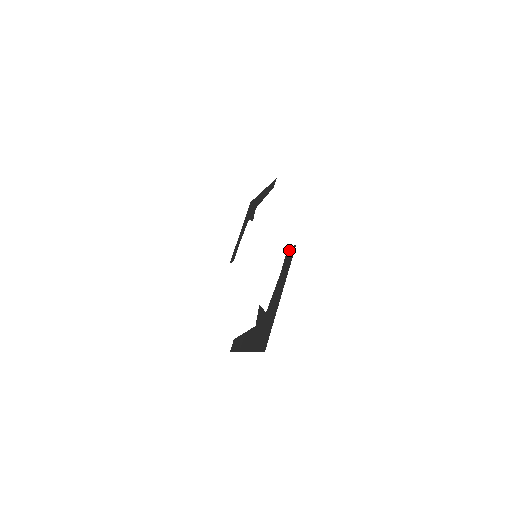
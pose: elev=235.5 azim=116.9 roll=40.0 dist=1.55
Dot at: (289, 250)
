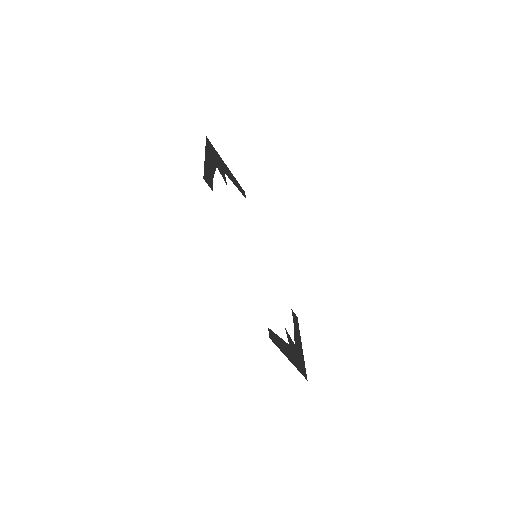
Dot at: occluded
